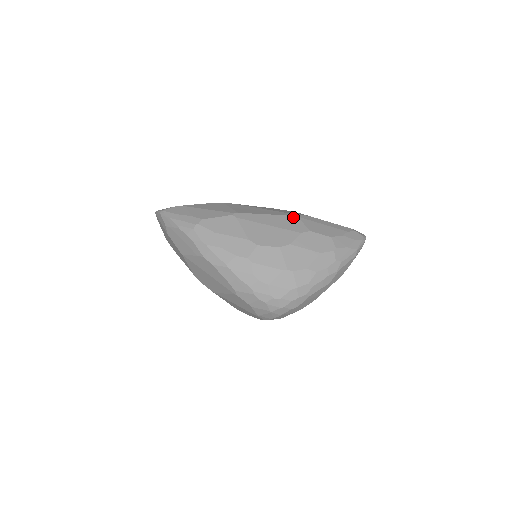
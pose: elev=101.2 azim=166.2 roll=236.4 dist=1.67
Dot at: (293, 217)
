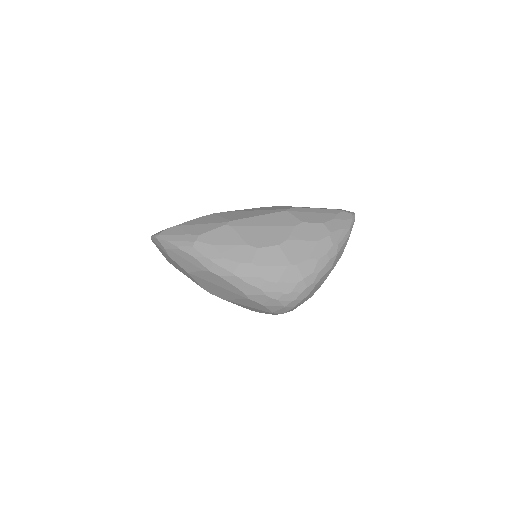
Dot at: (283, 212)
